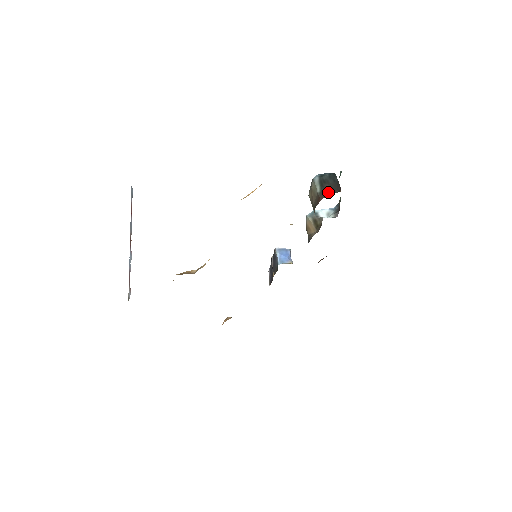
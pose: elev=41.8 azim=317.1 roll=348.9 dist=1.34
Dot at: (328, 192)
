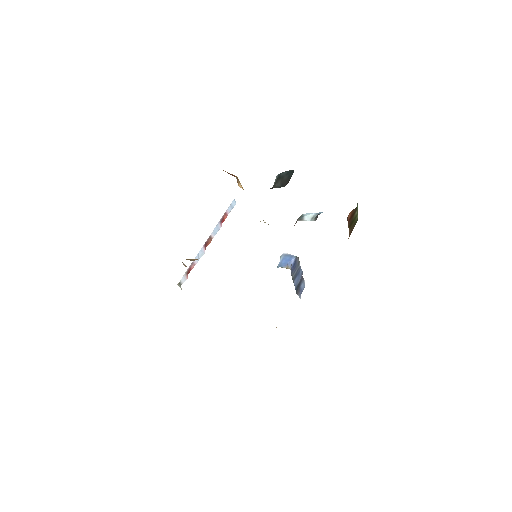
Dot at: (275, 187)
